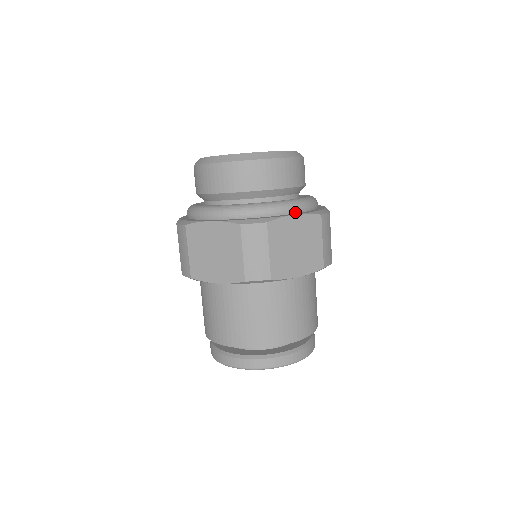
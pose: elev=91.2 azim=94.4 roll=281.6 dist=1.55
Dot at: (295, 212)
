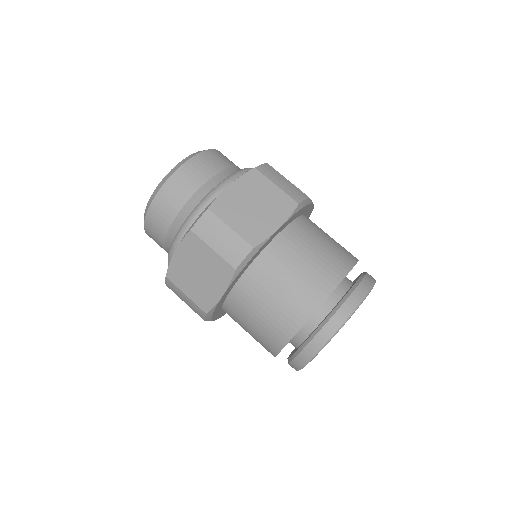
Dot at: occluded
